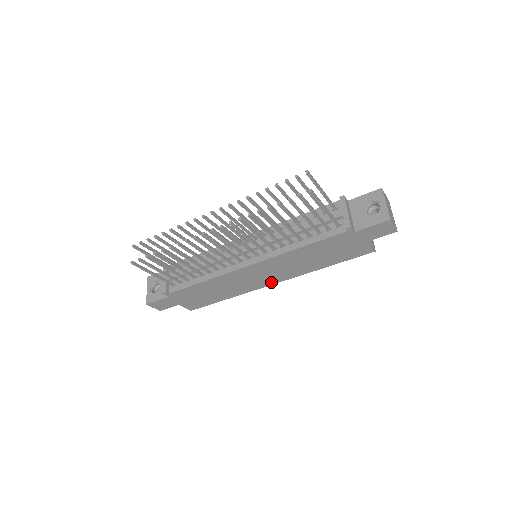
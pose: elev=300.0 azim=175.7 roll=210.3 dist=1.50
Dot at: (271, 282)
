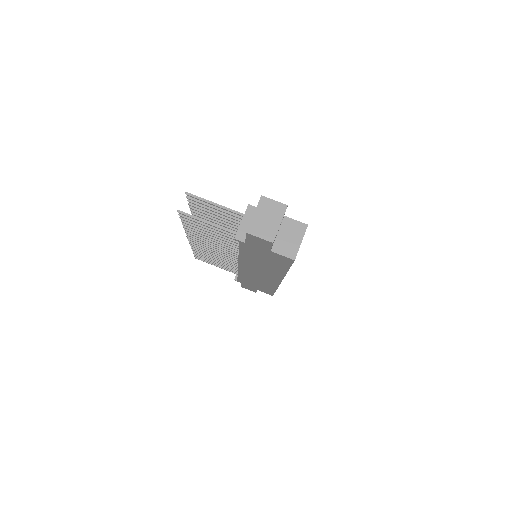
Dot at: (277, 280)
